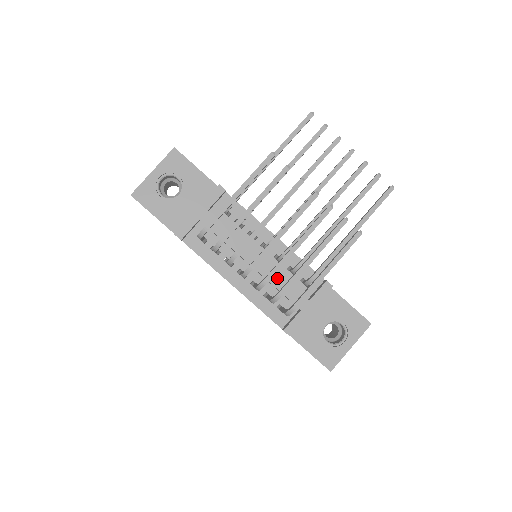
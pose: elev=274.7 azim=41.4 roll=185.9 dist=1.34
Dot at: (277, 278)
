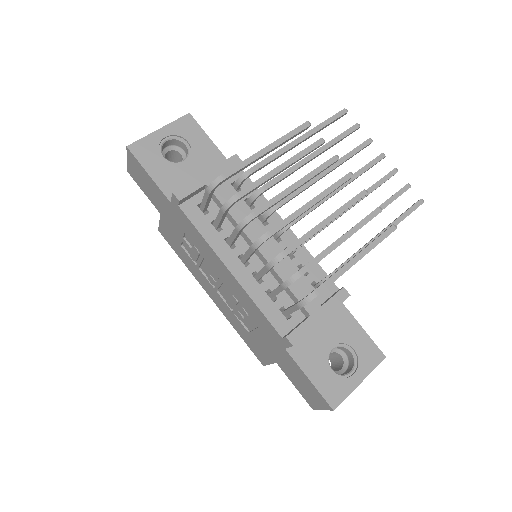
Dot at: (287, 271)
